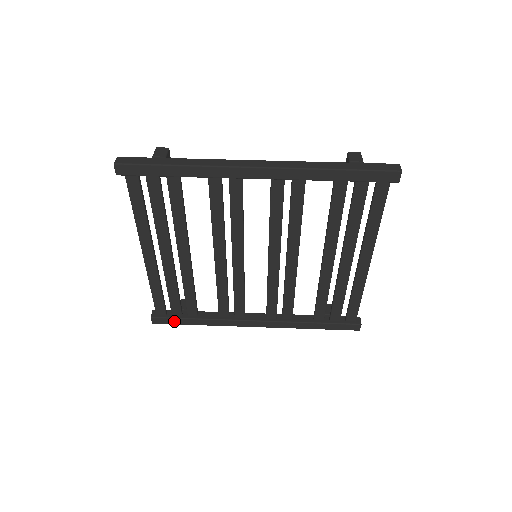
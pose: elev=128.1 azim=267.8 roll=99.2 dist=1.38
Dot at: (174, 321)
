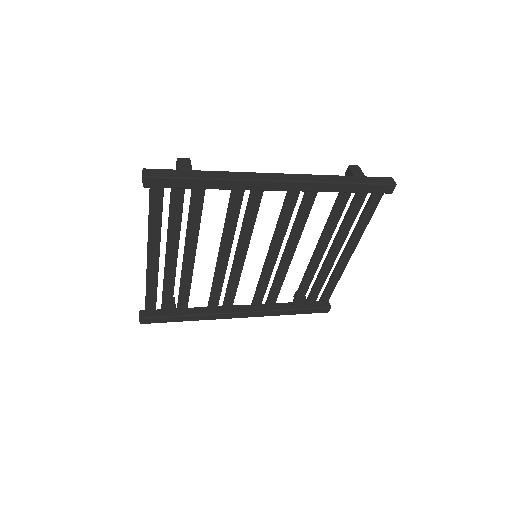
Dot at: (163, 320)
